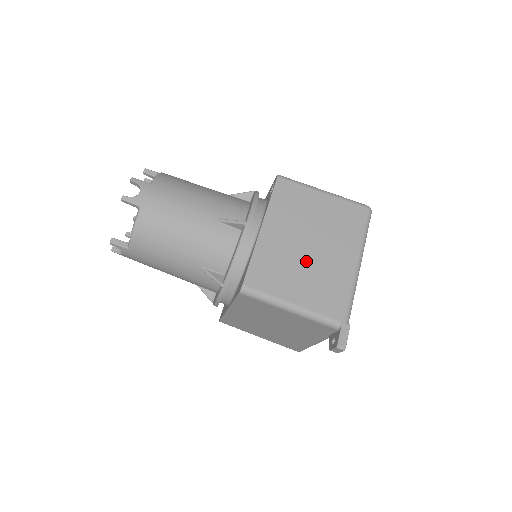
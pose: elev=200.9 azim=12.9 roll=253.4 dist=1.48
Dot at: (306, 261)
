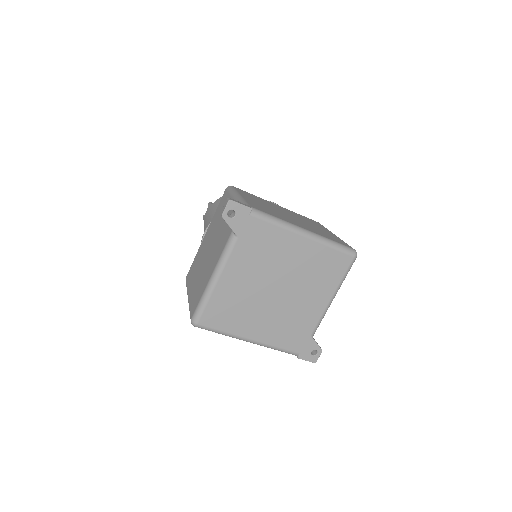
Dot at: (277, 210)
